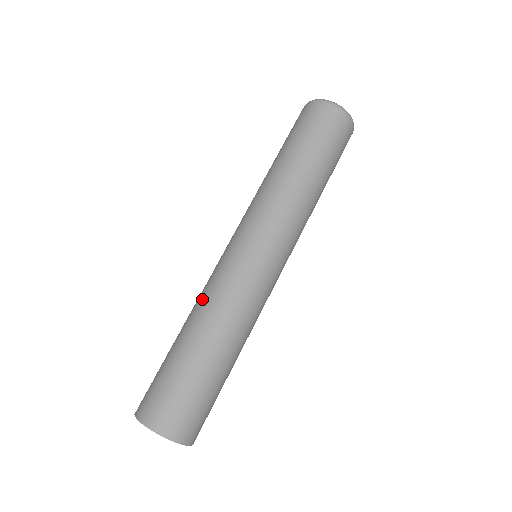
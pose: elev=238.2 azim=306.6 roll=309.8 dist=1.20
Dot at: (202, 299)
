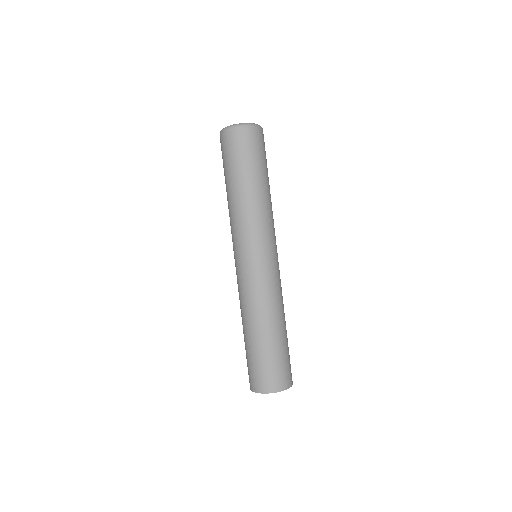
Dot at: occluded
